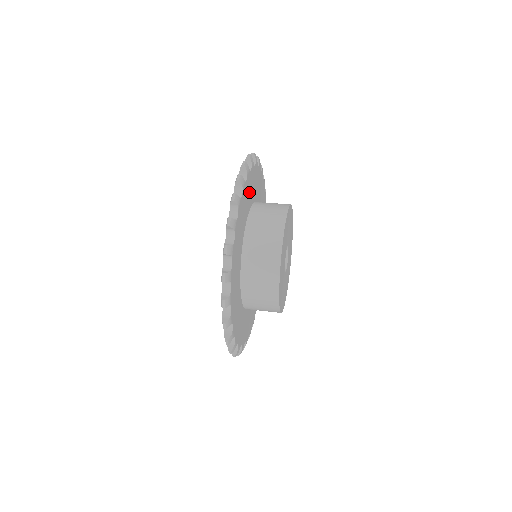
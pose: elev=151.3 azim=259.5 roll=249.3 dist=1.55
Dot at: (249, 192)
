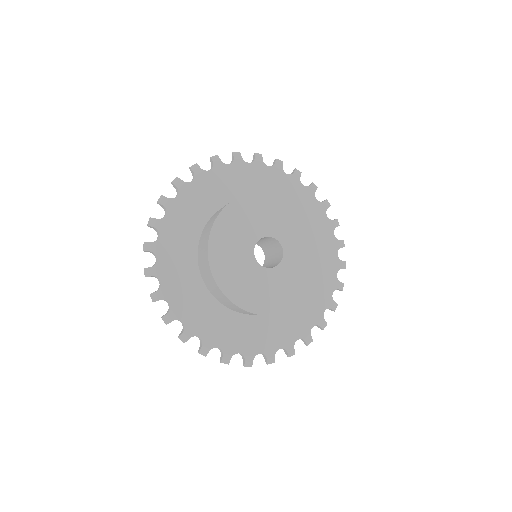
Dot at: (259, 182)
